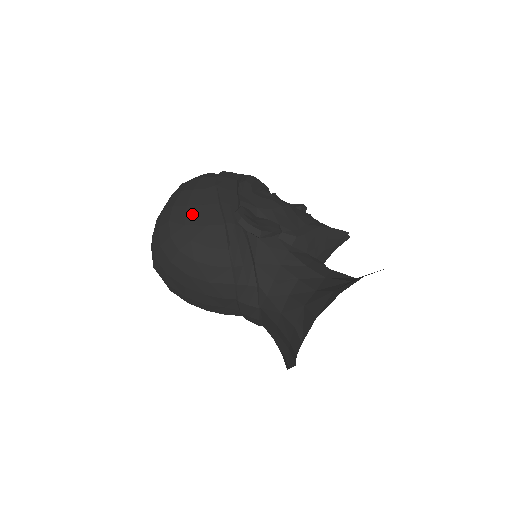
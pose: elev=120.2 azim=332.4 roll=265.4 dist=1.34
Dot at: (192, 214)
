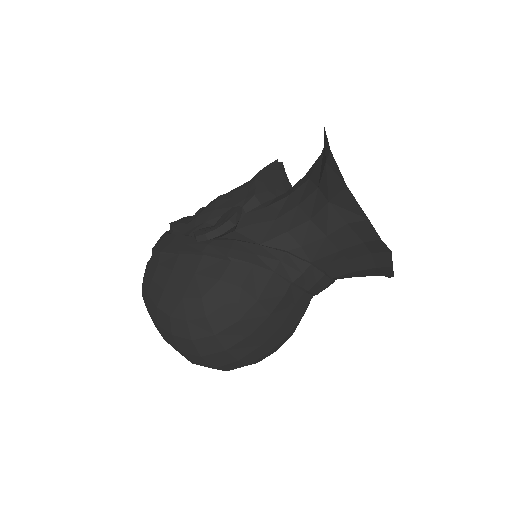
Dot at: (175, 286)
